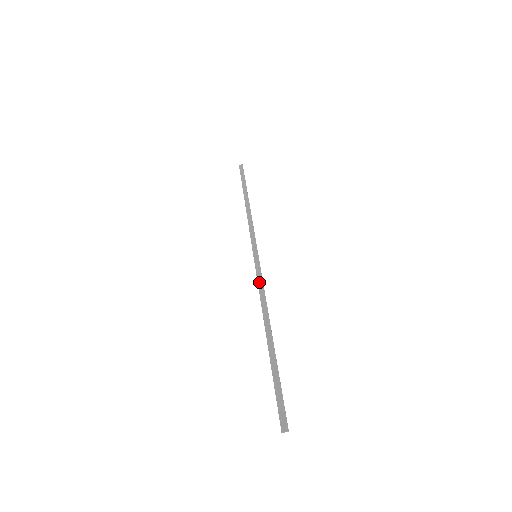
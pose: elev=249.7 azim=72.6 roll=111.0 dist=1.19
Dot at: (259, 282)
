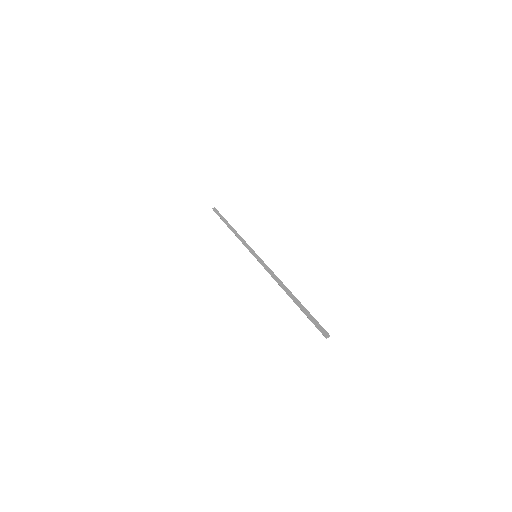
Dot at: (267, 269)
